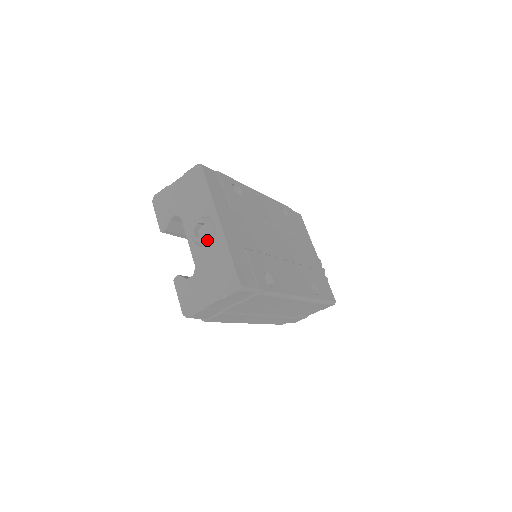
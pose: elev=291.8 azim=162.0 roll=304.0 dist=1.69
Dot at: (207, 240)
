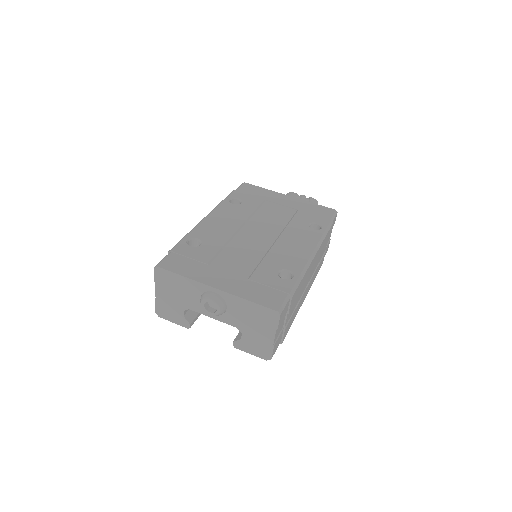
Dot at: (222, 308)
